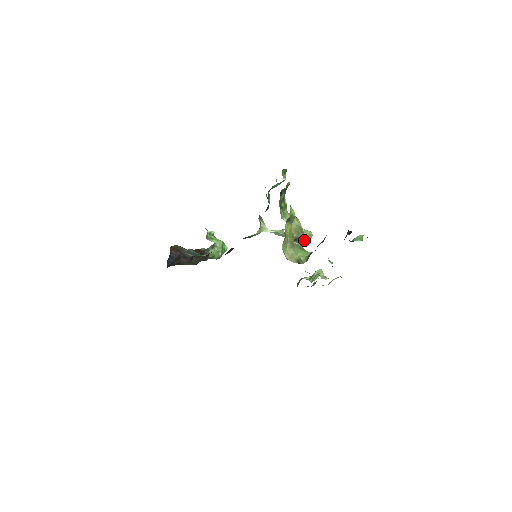
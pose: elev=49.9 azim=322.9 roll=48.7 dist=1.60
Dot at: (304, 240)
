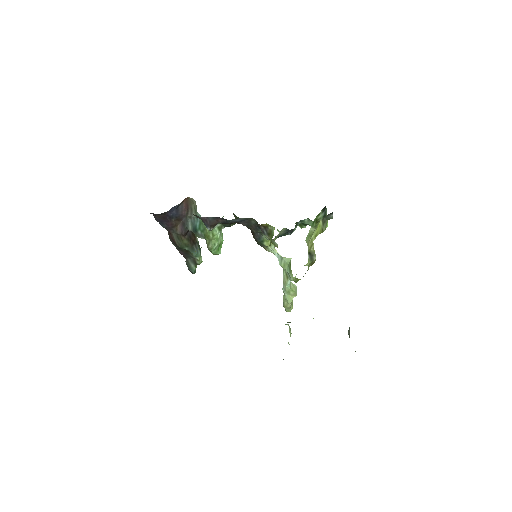
Dot at: (285, 303)
